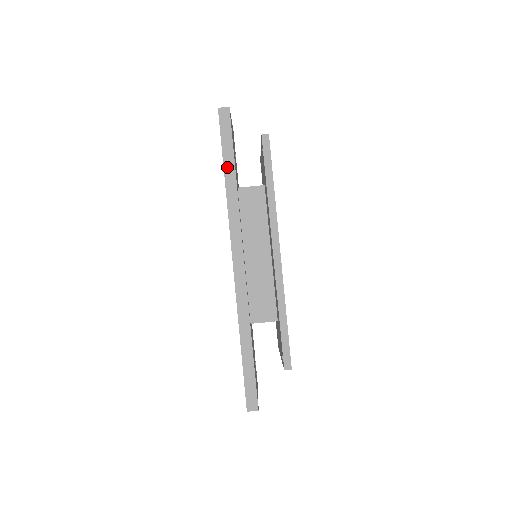
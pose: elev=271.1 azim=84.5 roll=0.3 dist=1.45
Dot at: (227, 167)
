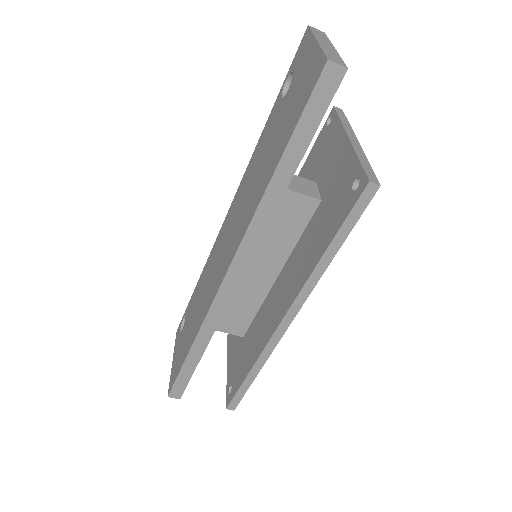
Dot at: (284, 164)
